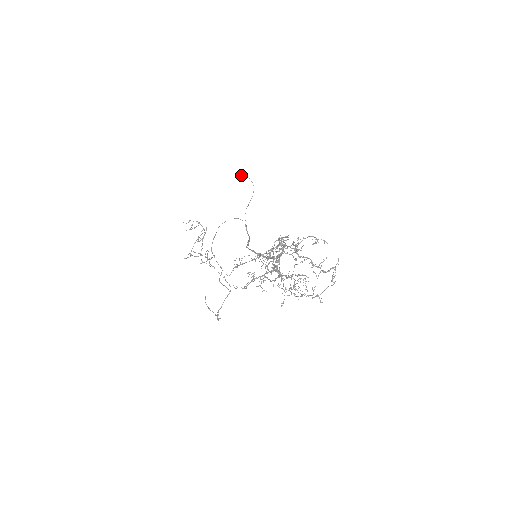
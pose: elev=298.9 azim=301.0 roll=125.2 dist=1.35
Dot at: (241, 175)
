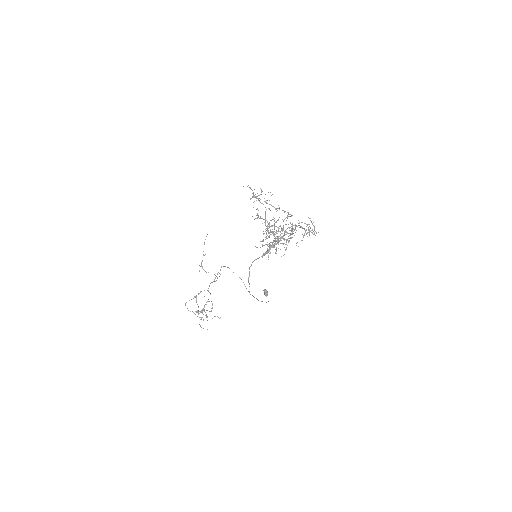
Dot at: (264, 290)
